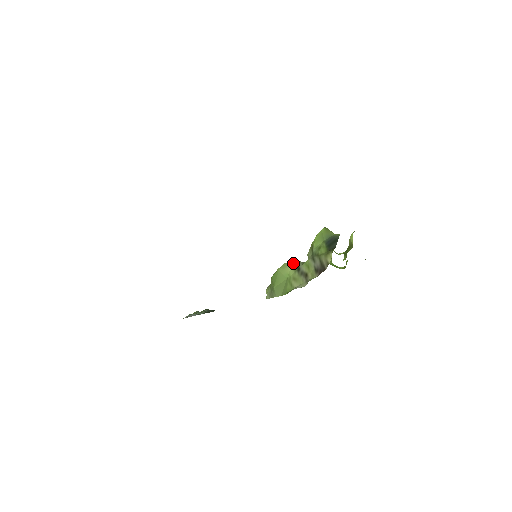
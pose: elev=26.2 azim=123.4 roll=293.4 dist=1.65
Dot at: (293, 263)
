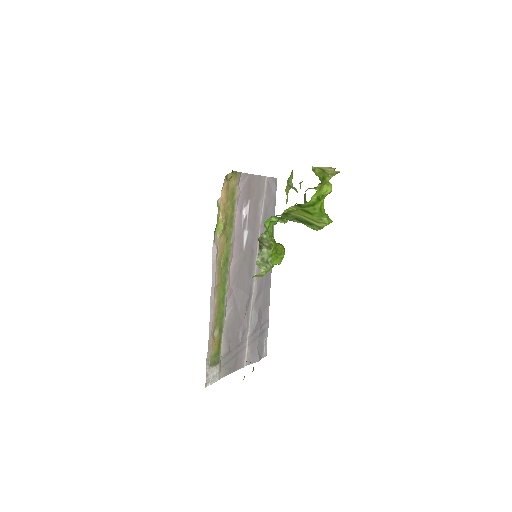
Dot at: occluded
